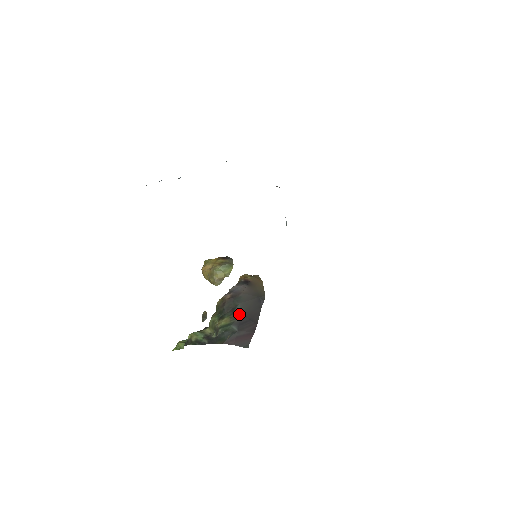
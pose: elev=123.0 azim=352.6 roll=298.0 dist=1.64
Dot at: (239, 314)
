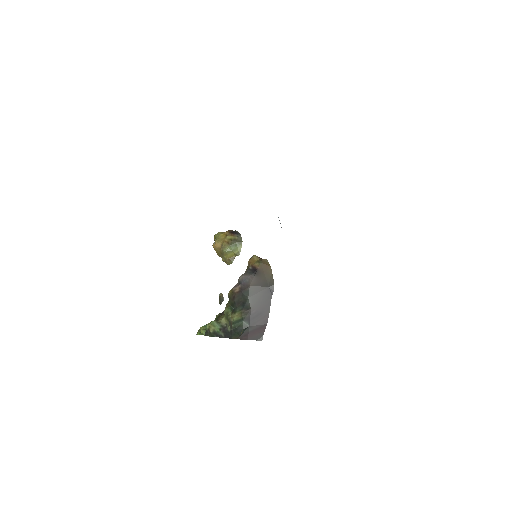
Dot at: (249, 309)
